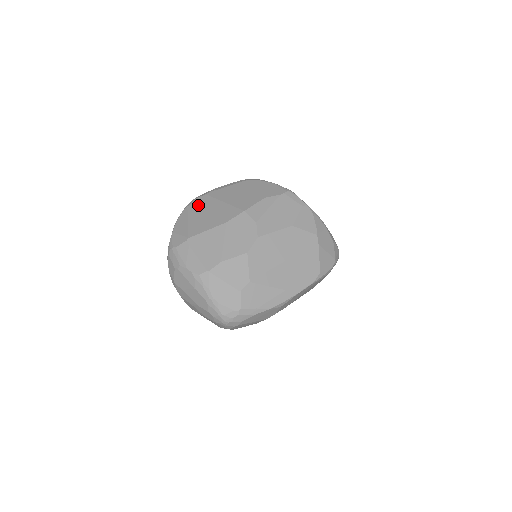
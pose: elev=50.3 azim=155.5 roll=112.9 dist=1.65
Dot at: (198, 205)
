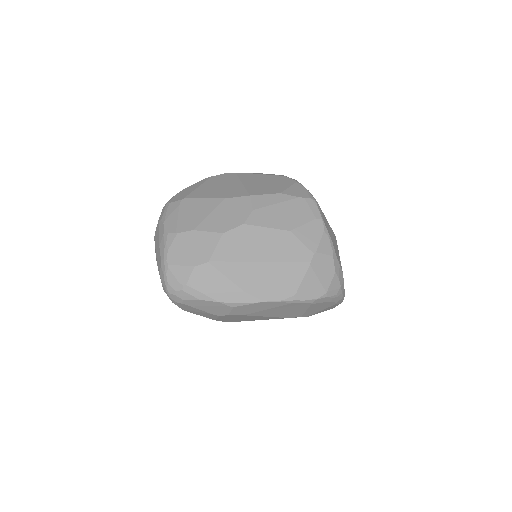
Dot at: (220, 178)
